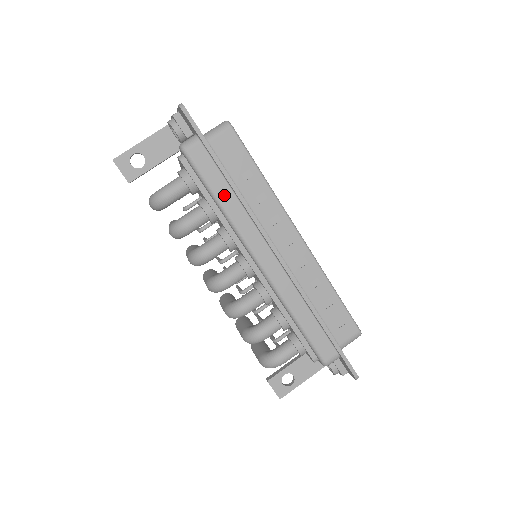
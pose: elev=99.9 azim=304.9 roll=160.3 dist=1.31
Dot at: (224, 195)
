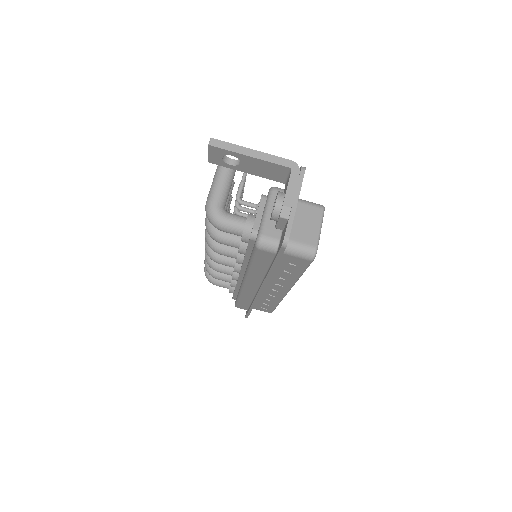
Dot at: (258, 268)
